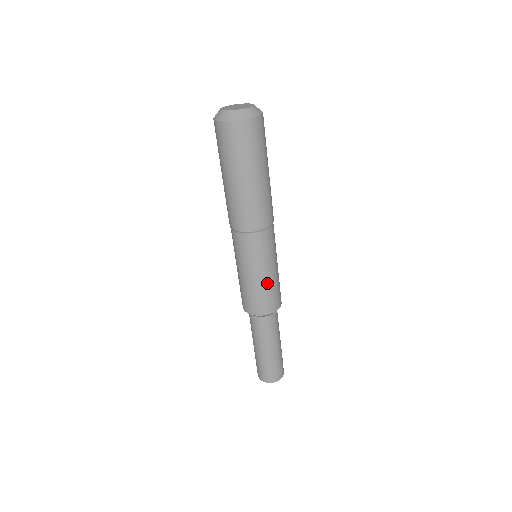
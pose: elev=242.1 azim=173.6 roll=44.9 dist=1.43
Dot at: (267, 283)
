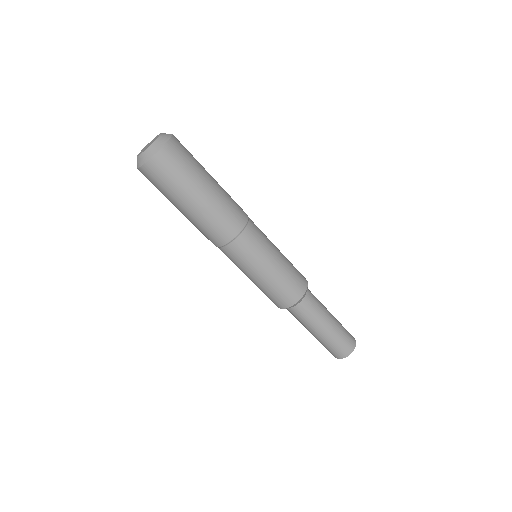
Dot at: (281, 271)
